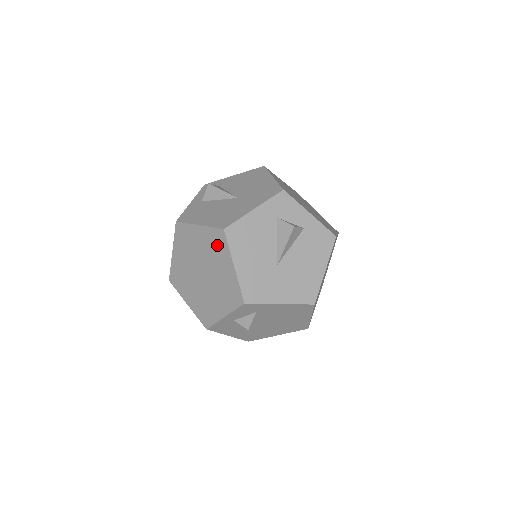
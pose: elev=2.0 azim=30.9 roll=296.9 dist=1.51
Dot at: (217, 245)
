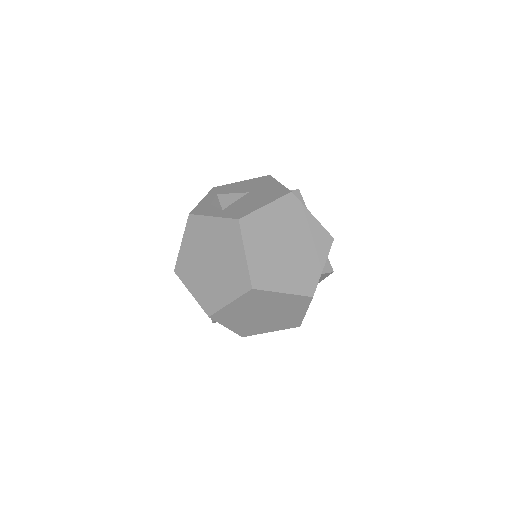
Dot at: (291, 209)
